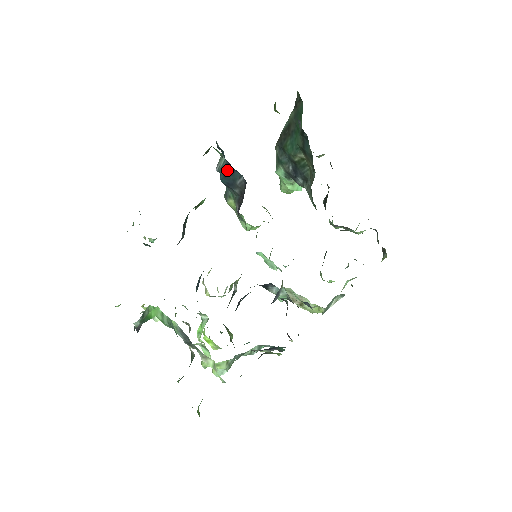
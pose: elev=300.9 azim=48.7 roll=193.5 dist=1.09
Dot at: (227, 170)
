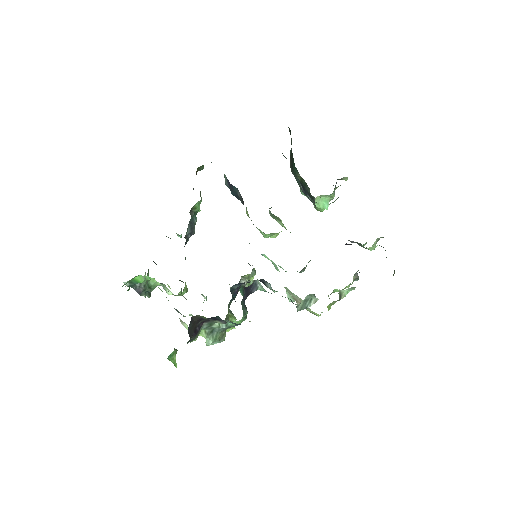
Dot at: (229, 184)
